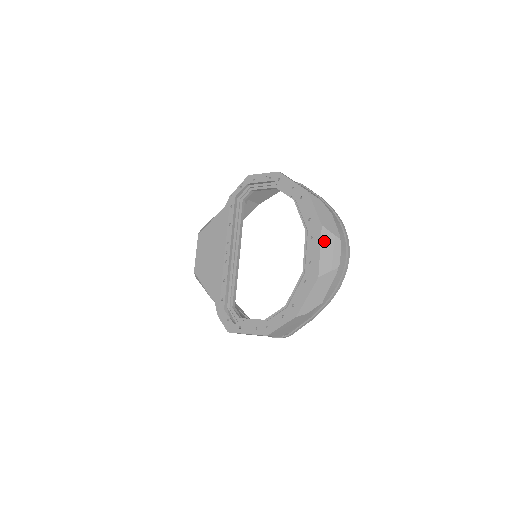
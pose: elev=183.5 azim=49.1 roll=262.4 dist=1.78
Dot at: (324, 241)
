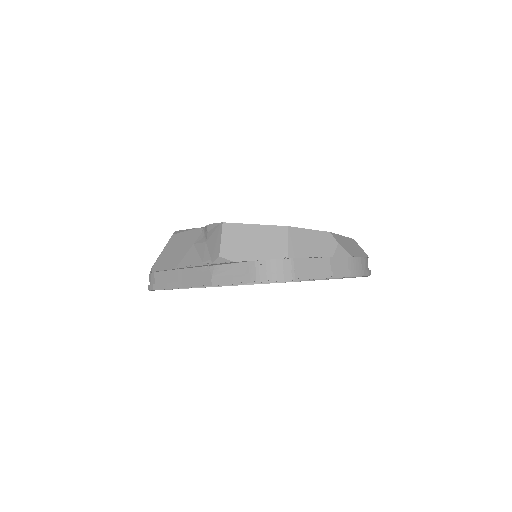
Dot at: occluded
